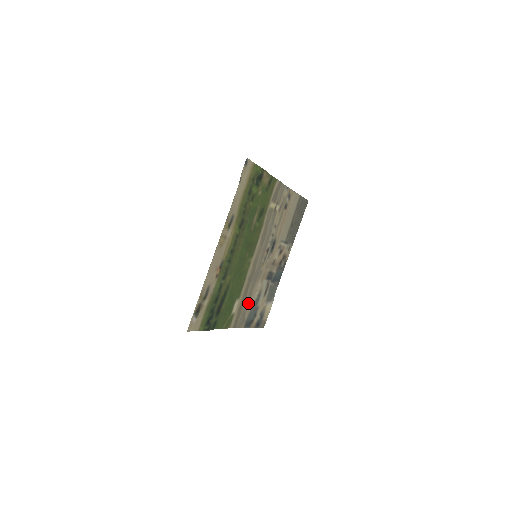
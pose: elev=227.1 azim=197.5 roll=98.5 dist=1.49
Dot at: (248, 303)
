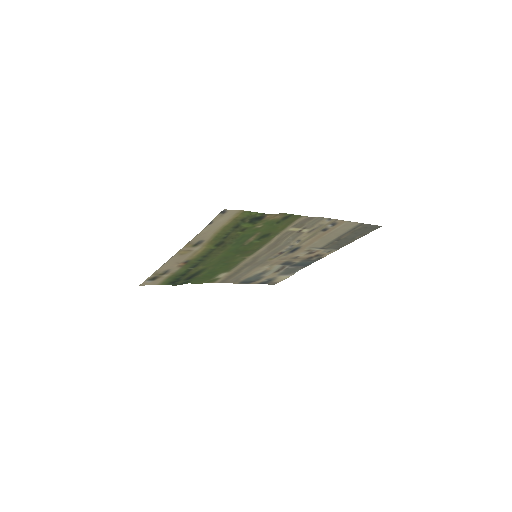
Dot at: (245, 274)
